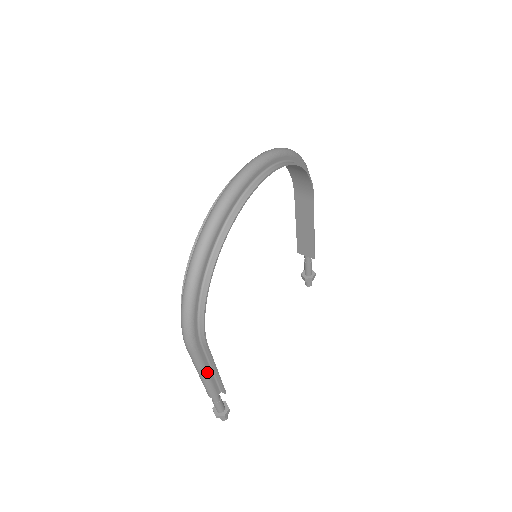
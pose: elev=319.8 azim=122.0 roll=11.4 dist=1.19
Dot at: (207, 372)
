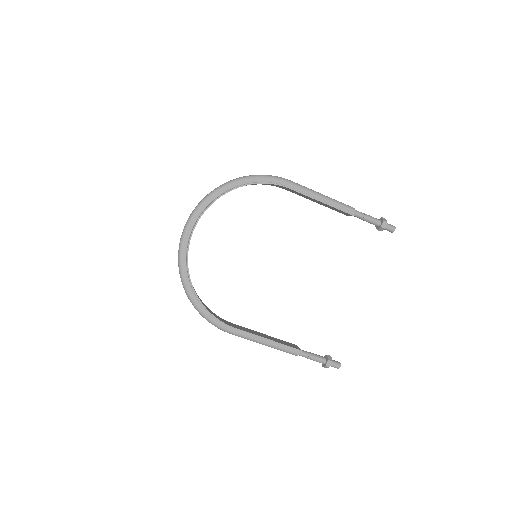
Dot at: (262, 342)
